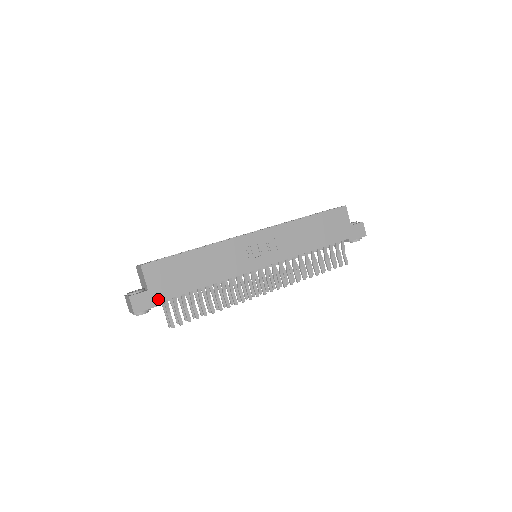
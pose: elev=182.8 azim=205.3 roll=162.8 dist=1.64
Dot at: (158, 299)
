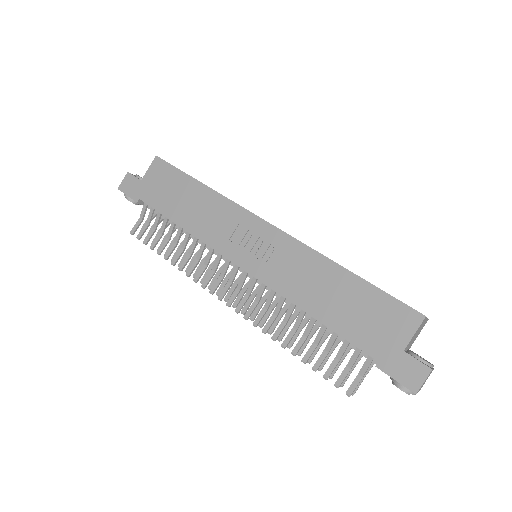
Dot at: (140, 195)
